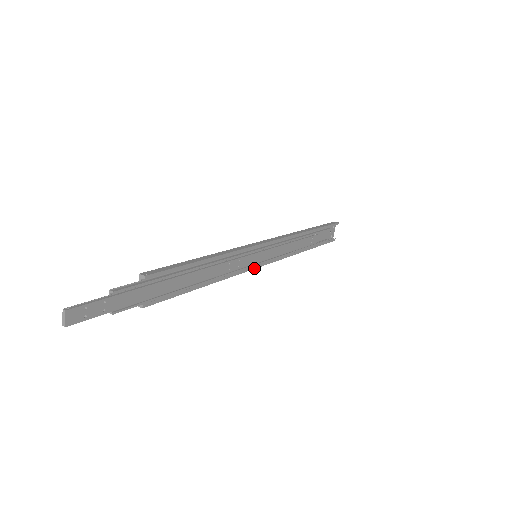
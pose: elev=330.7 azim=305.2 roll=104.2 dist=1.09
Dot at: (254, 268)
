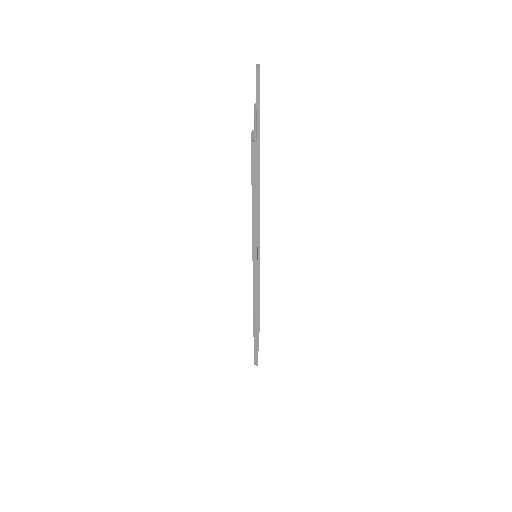
Dot at: (257, 261)
